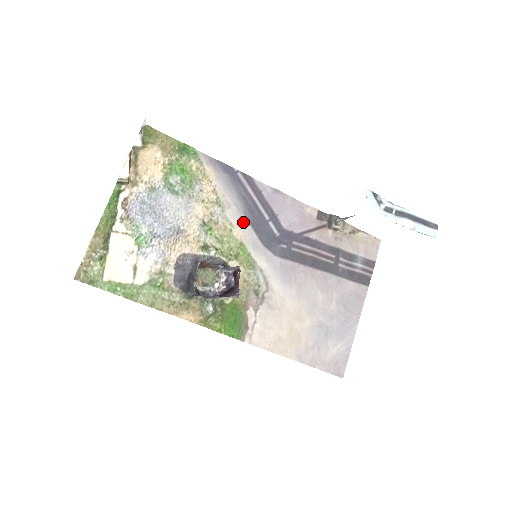
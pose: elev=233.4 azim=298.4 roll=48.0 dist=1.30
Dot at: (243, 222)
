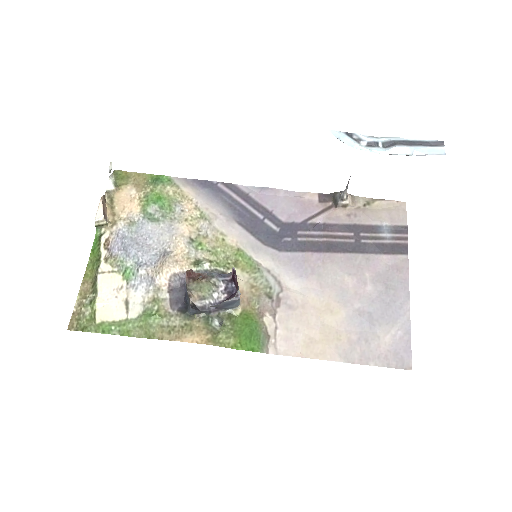
Dot at: (235, 228)
